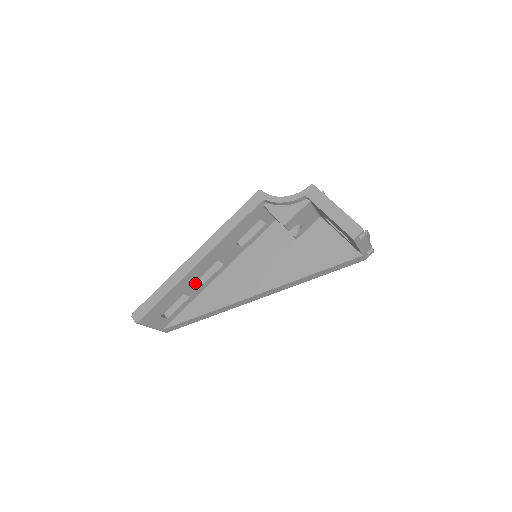
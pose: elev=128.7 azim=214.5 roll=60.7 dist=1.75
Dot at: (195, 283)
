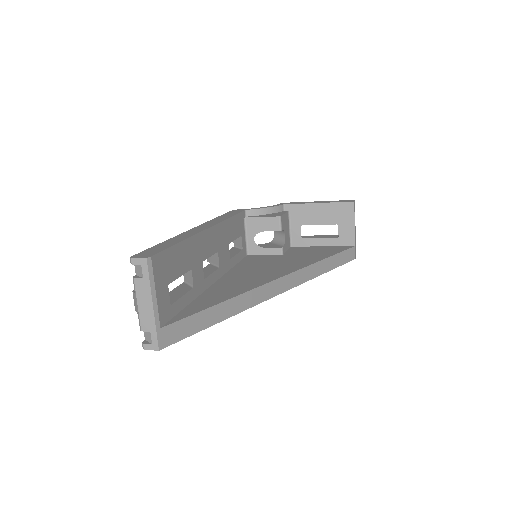
Dot at: (200, 264)
